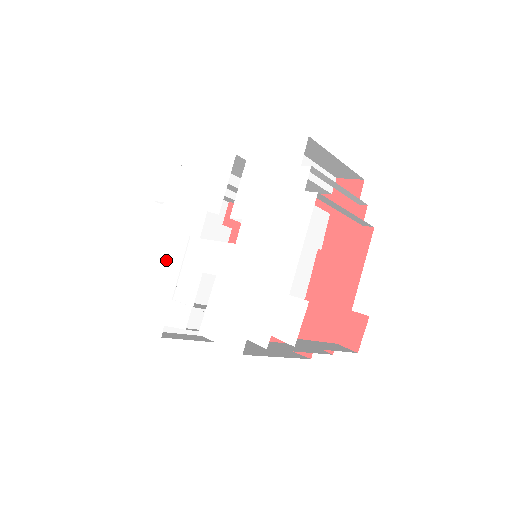
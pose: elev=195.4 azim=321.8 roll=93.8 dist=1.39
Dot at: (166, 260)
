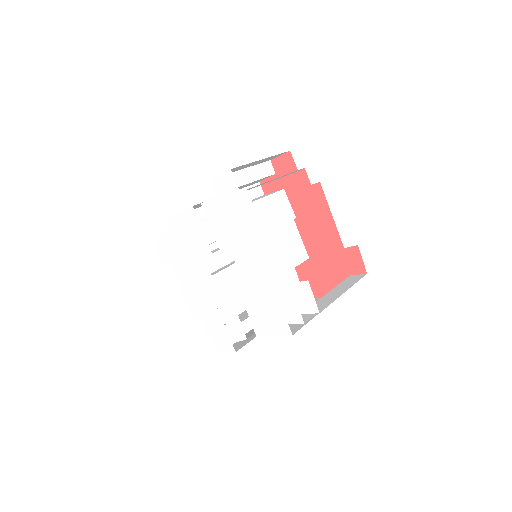
Dot at: (201, 302)
